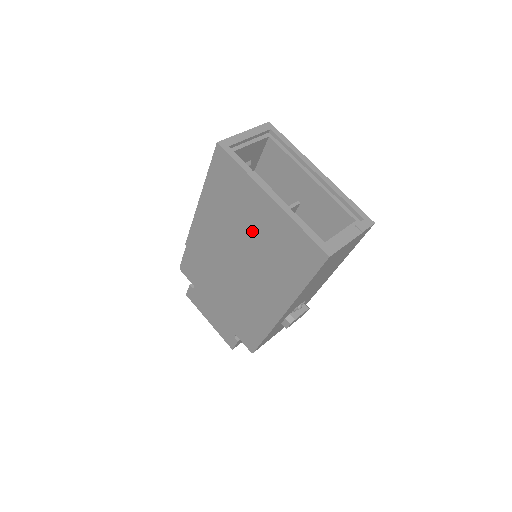
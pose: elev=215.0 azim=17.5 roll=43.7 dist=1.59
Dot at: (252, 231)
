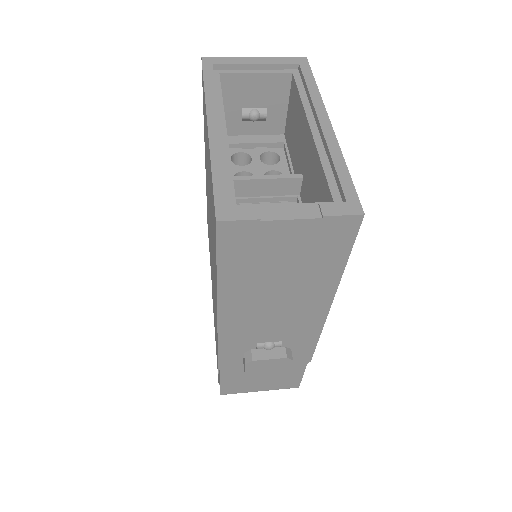
Dot at: (209, 191)
